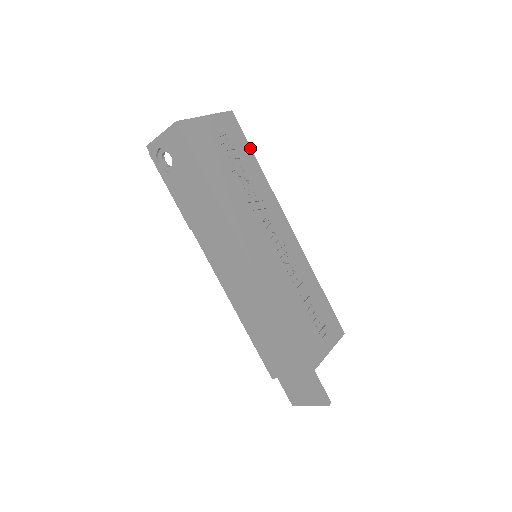
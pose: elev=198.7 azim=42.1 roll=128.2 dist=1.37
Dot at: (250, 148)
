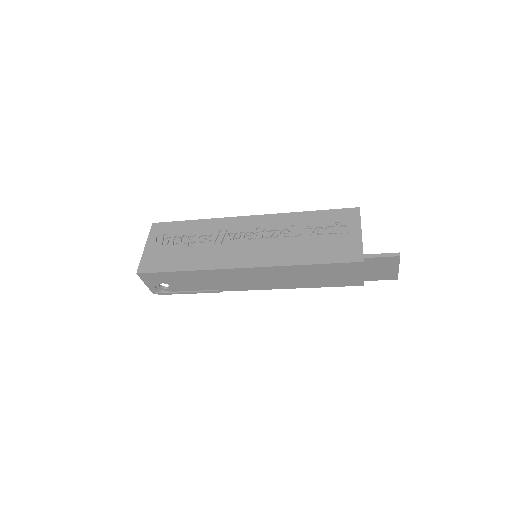
Dot at: (182, 222)
